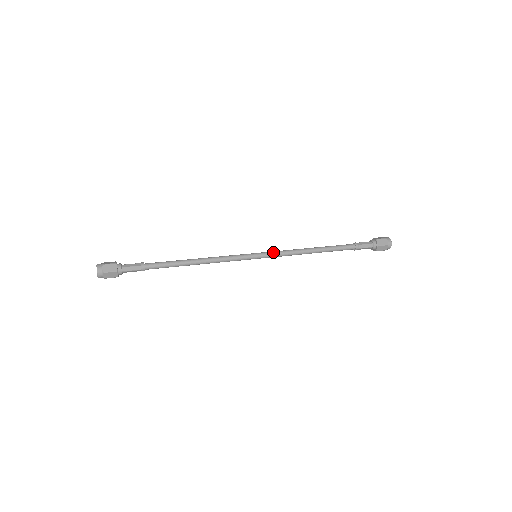
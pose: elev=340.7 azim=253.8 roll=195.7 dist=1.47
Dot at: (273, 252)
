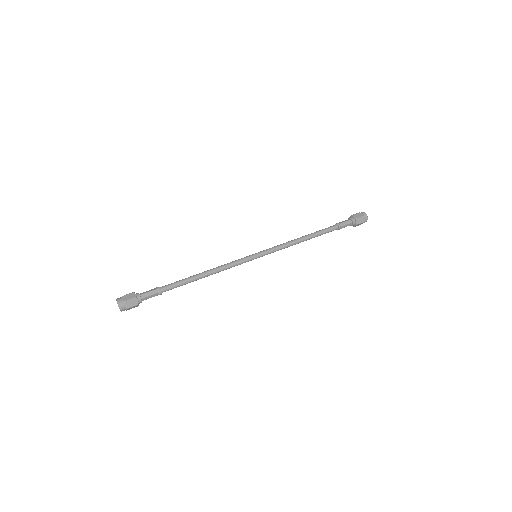
Dot at: (271, 250)
